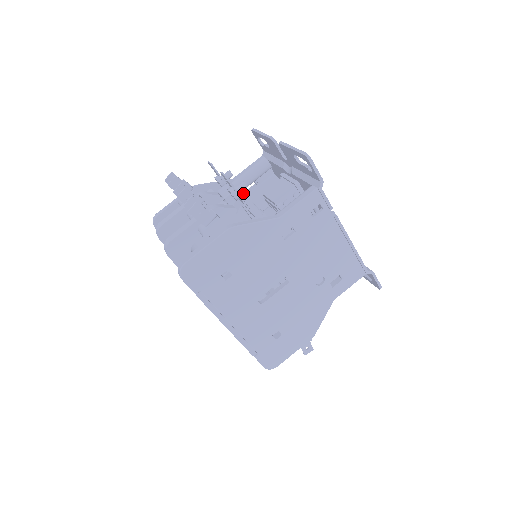
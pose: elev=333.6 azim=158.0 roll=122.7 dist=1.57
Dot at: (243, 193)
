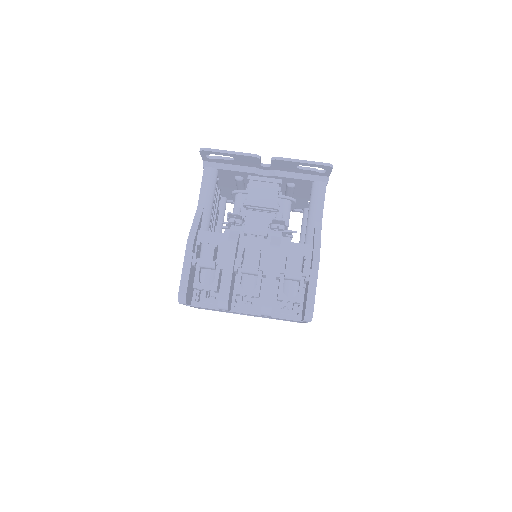
Dot at: (287, 222)
